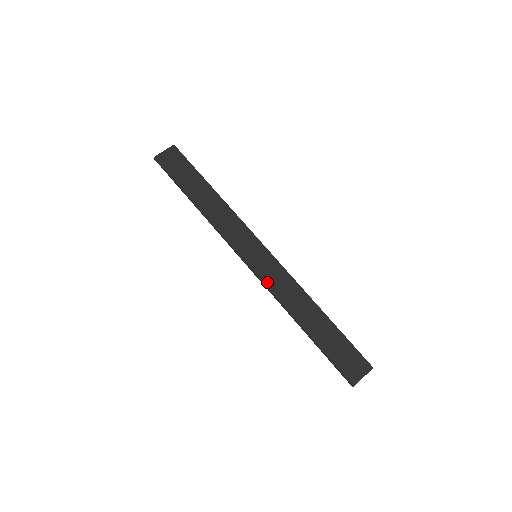
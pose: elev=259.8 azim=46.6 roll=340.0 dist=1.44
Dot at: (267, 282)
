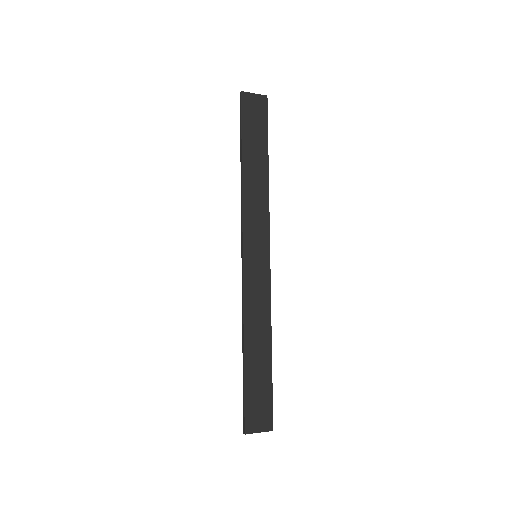
Dot at: (247, 287)
